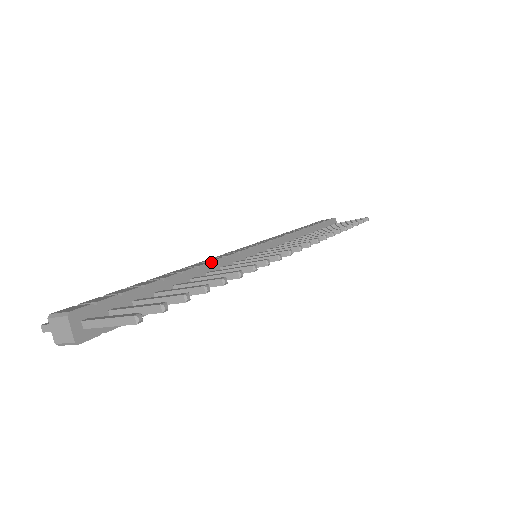
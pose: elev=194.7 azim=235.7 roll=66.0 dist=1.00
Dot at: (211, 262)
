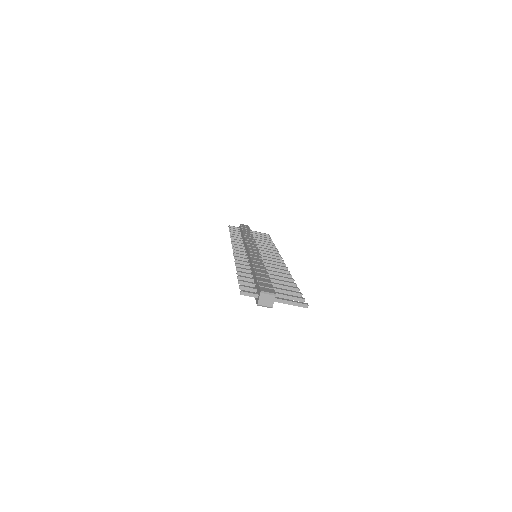
Dot at: occluded
